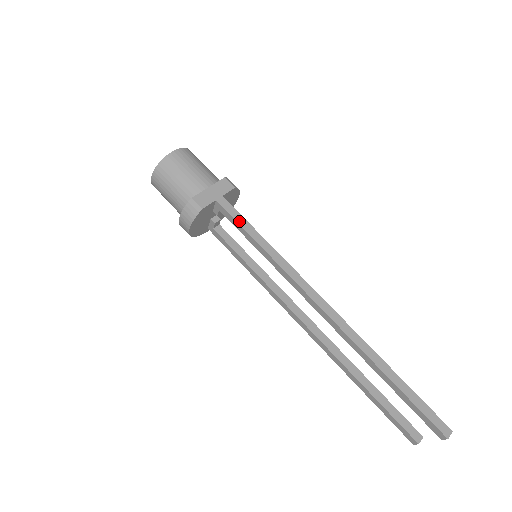
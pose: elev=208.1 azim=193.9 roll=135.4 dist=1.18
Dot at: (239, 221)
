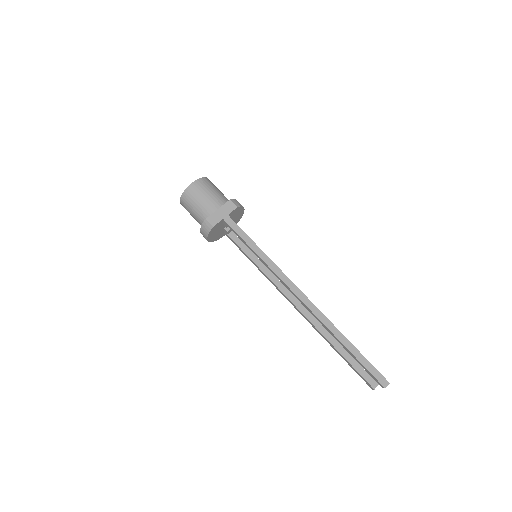
Dot at: (240, 234)
